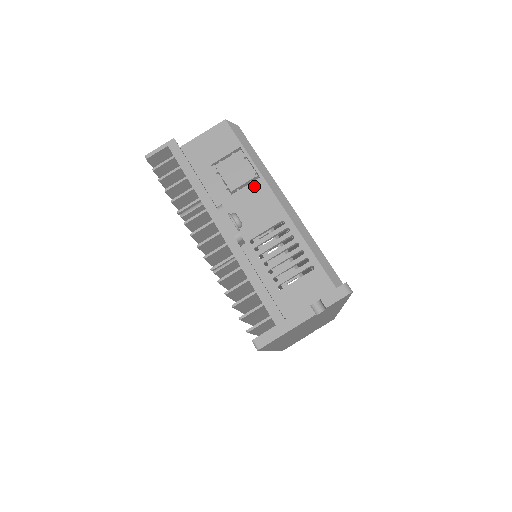
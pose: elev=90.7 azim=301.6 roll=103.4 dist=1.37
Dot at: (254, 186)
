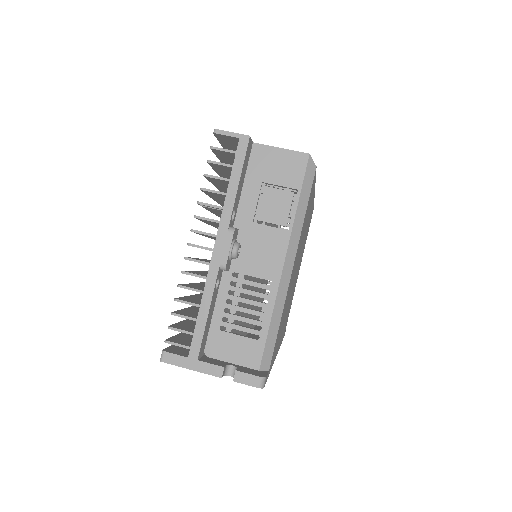
Dot at: (277, 233)
